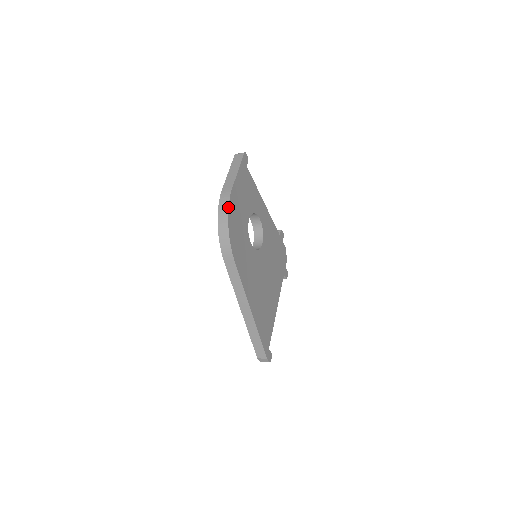
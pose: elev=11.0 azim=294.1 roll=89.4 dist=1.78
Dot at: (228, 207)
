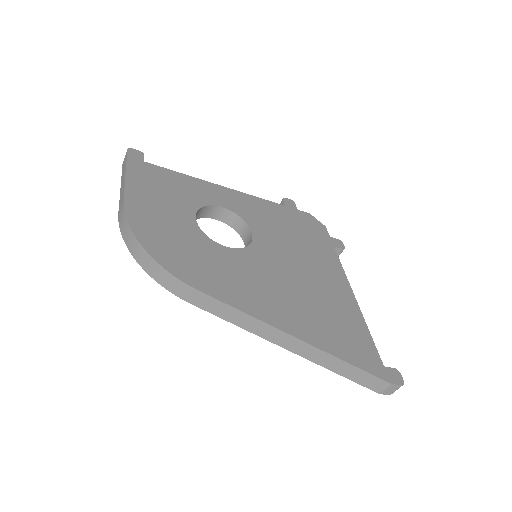
Dot at: (129, 227)
